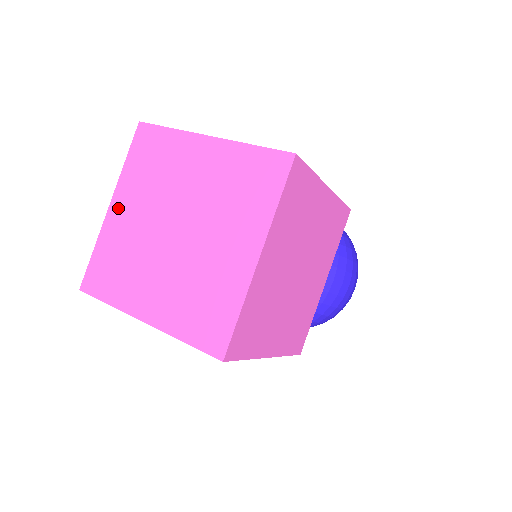
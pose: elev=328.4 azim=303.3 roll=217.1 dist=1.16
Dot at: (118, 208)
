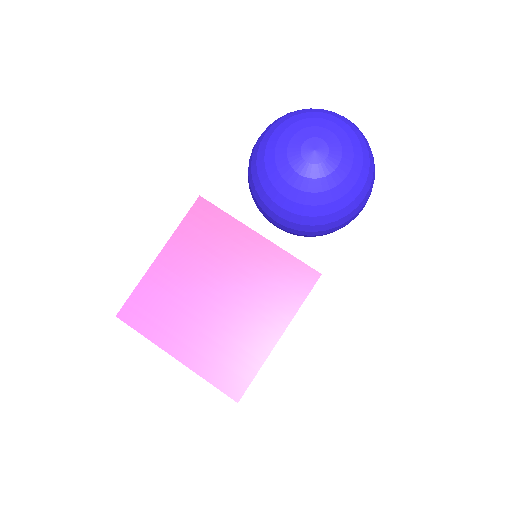
Dot at: occluded
